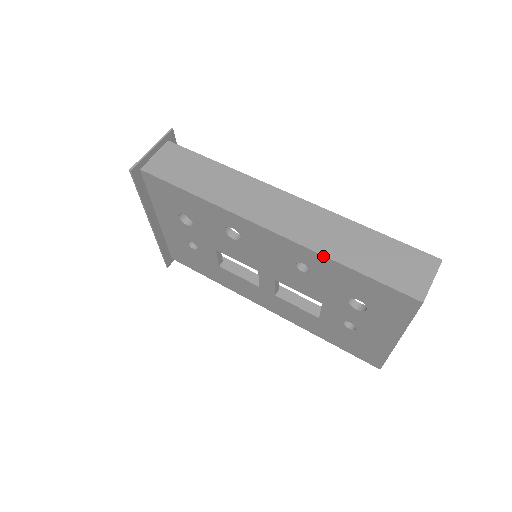
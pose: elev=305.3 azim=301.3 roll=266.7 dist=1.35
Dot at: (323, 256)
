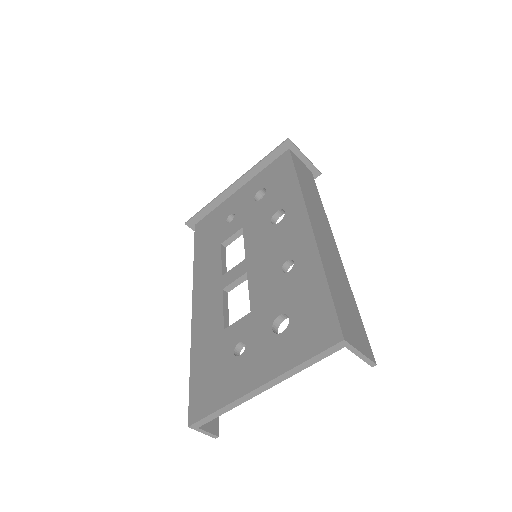
Dot at: (320, 259)
